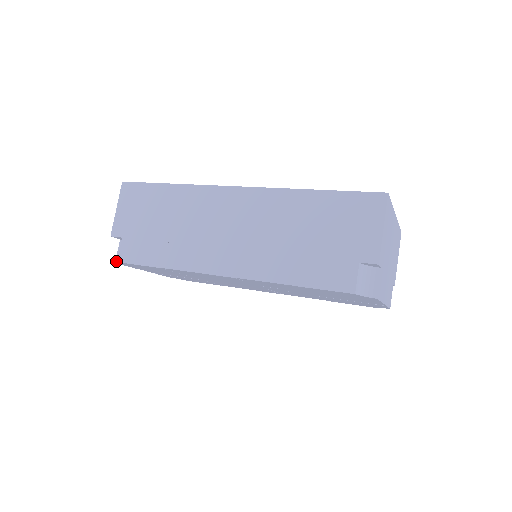
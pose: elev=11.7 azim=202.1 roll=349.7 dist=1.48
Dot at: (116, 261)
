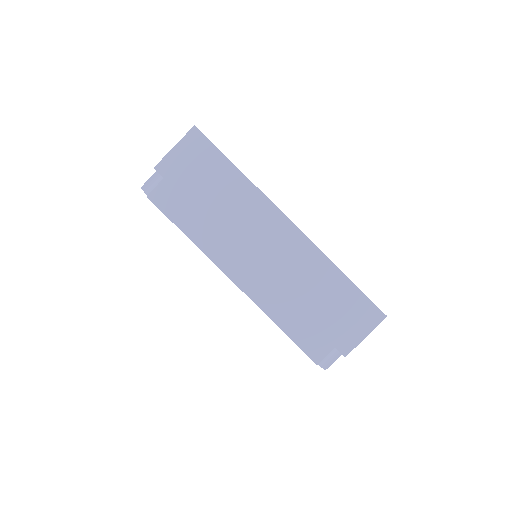
Dot at: (143, 187)
